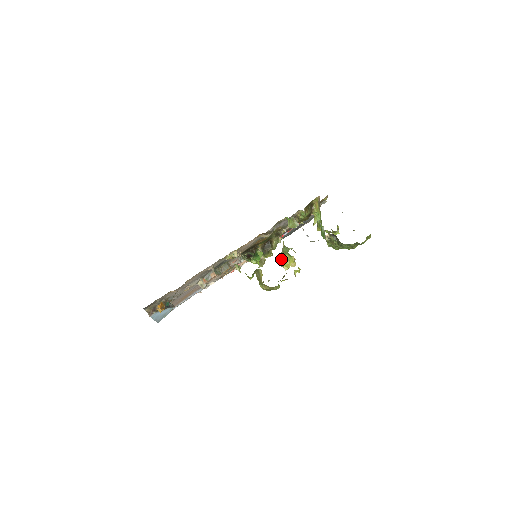
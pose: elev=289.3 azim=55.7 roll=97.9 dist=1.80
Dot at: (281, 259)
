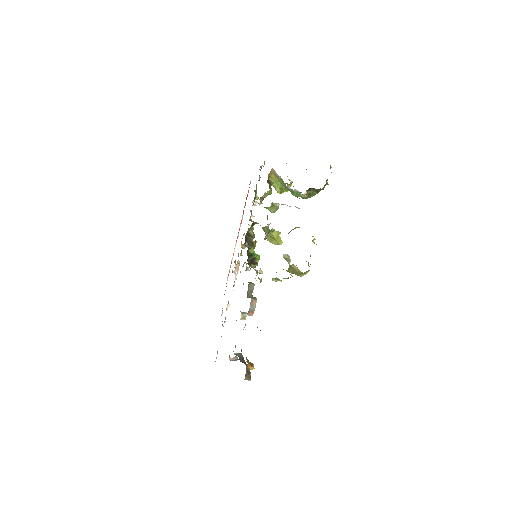
Dot at: (272, 240)
